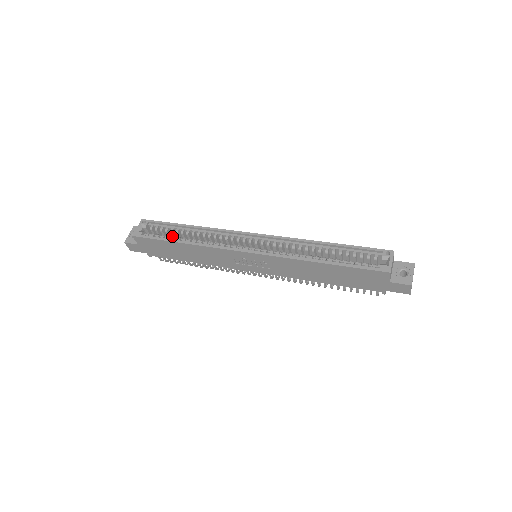
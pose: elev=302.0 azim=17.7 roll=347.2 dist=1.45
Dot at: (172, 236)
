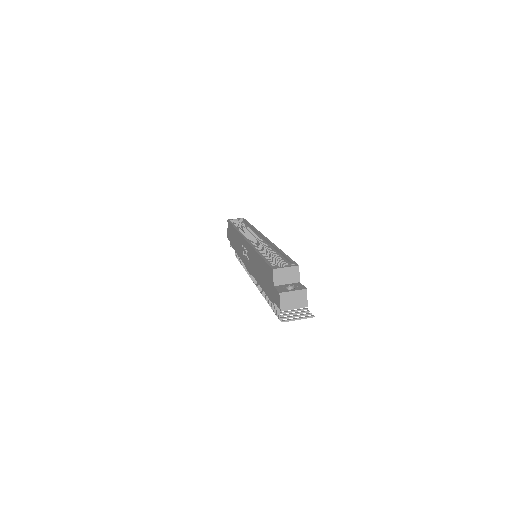
Dot at: occluded
